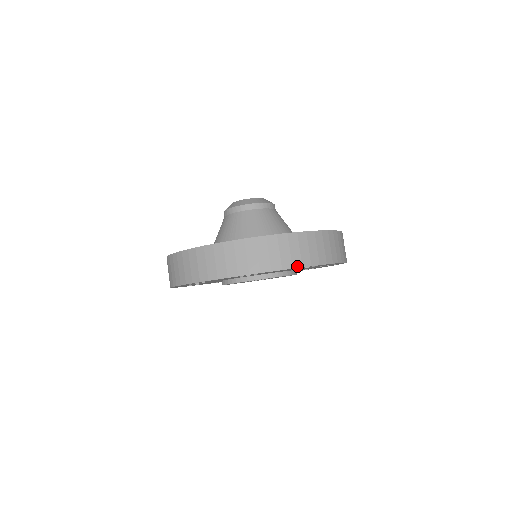
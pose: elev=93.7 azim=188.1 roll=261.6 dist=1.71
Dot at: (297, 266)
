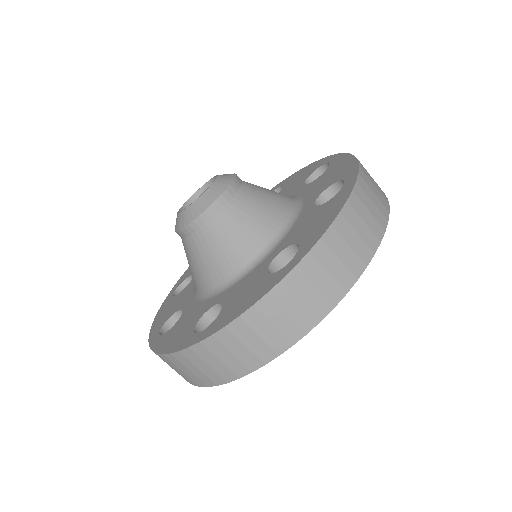
Dot at: (298, 337)
